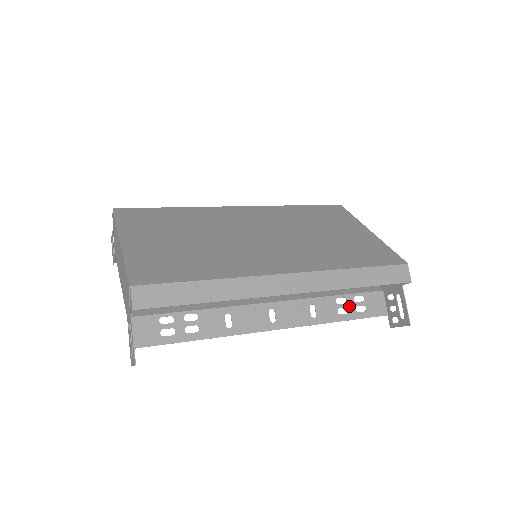
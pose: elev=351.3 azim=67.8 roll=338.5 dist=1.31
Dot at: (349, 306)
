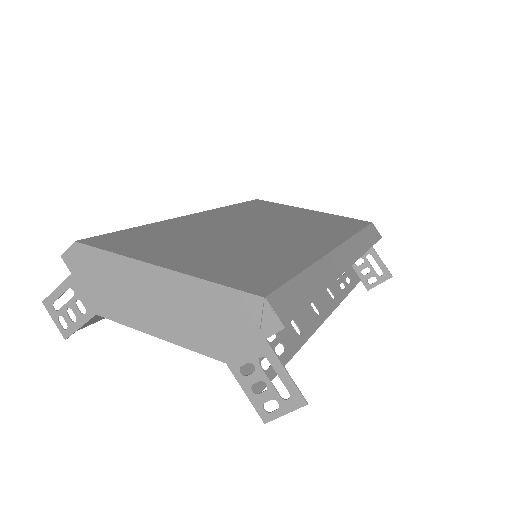
Dot at: (342, 280)
